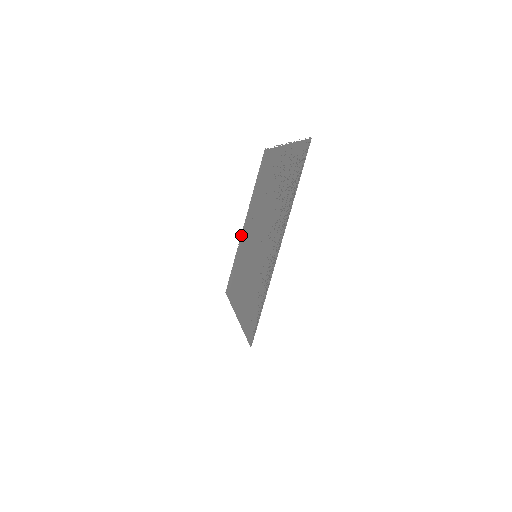
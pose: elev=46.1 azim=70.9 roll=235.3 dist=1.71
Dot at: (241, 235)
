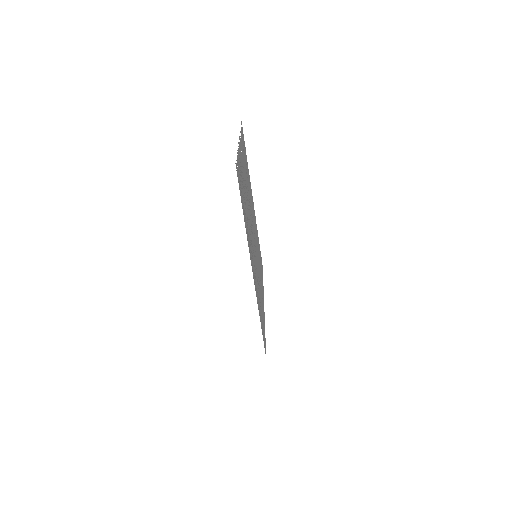
Dot at: occluded
